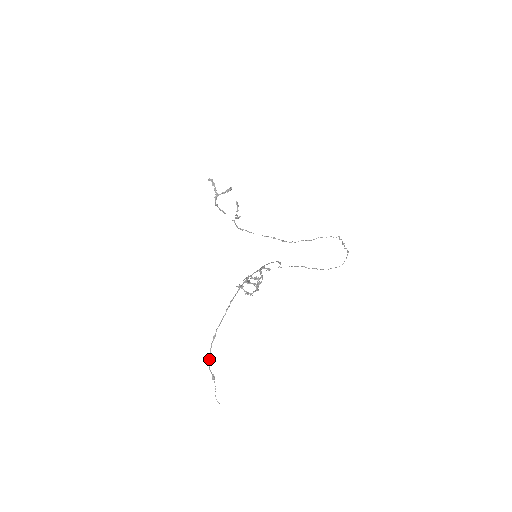
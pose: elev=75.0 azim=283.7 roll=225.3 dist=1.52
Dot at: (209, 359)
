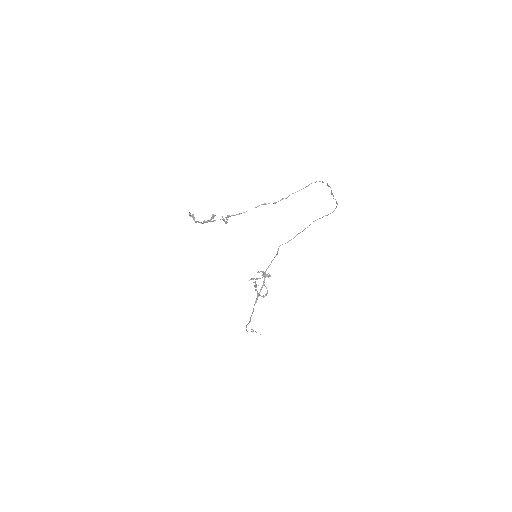
Dot at: occluded
